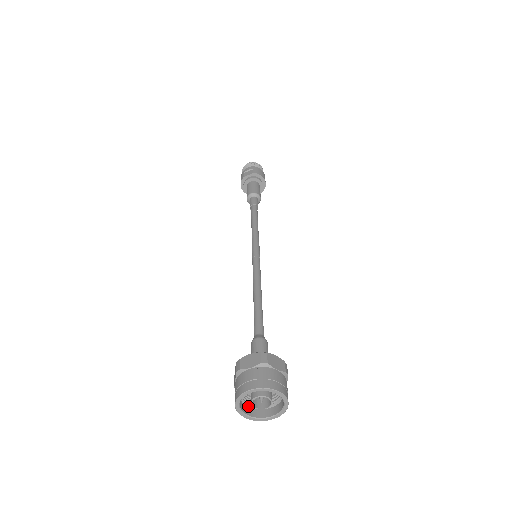
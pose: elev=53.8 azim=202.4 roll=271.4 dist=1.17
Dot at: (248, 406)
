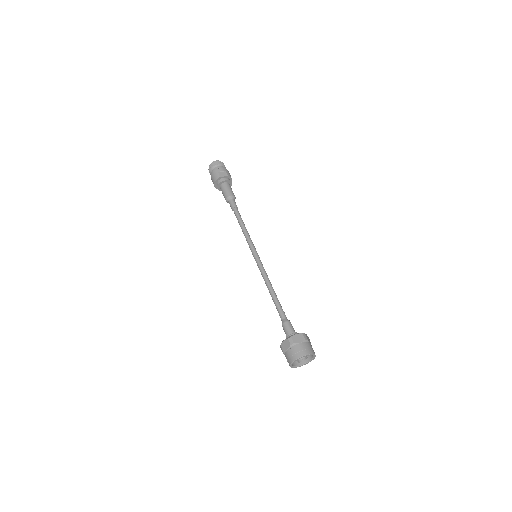
Dot at: occluded
